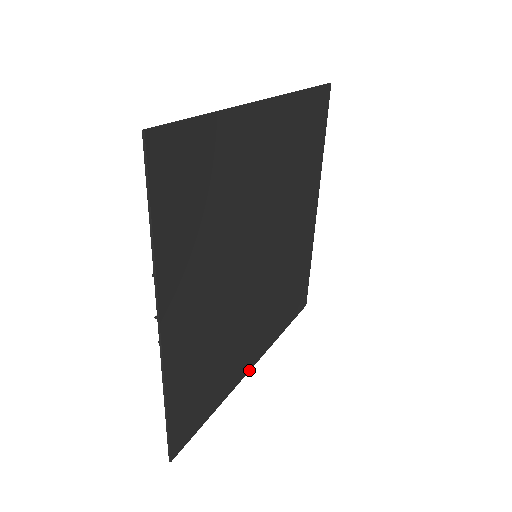
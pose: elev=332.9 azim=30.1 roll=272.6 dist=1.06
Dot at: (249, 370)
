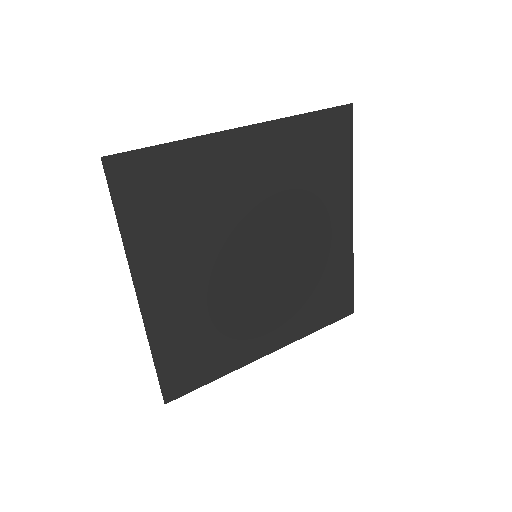
Dot at: (263, 356)
